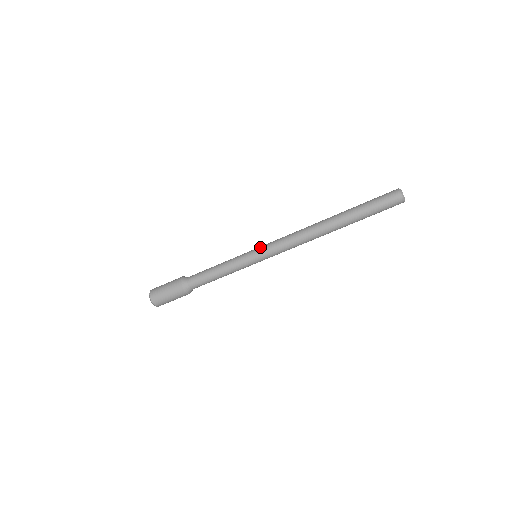
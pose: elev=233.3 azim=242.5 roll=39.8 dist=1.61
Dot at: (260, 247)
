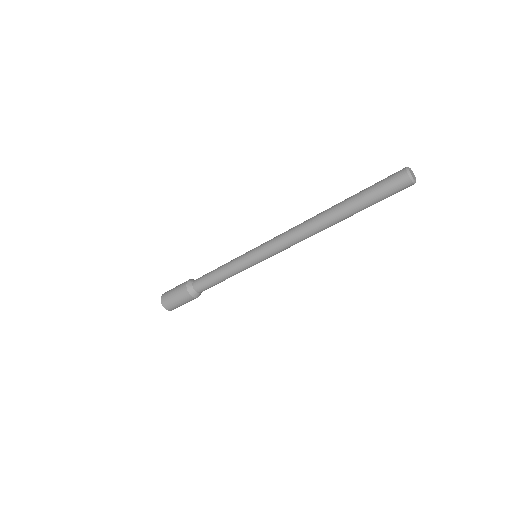
Dot at: (258, 252)
